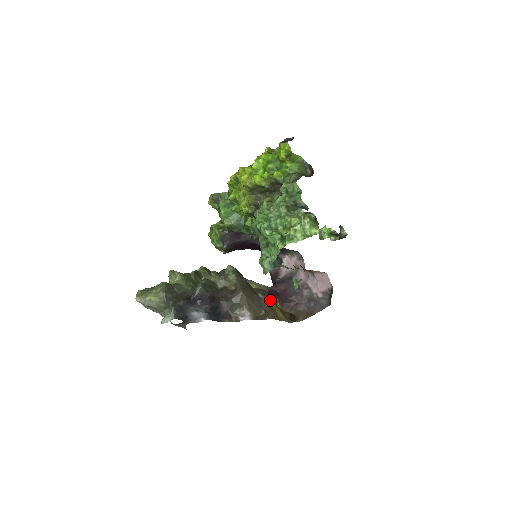
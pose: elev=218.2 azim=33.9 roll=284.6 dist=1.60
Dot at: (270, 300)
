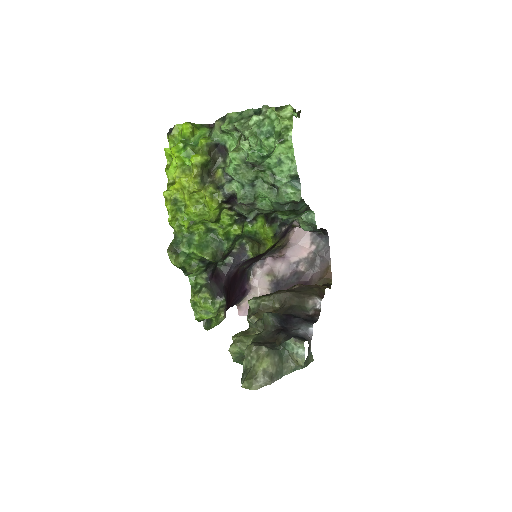
Dot at: occluded
